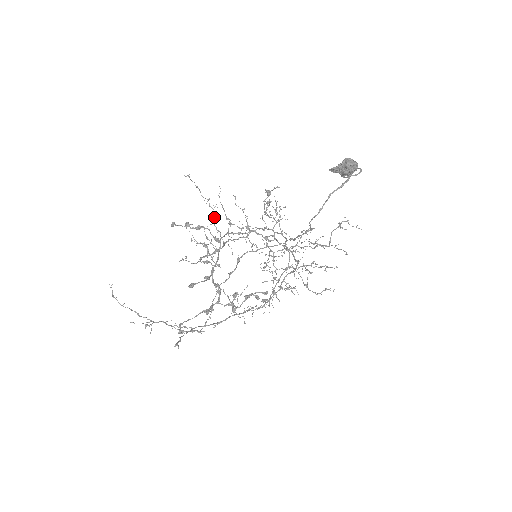
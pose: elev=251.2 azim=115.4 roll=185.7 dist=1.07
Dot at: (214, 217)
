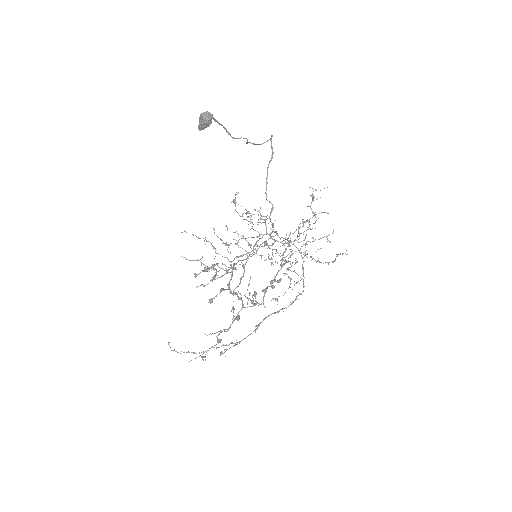
Dot at: (214, 248)
